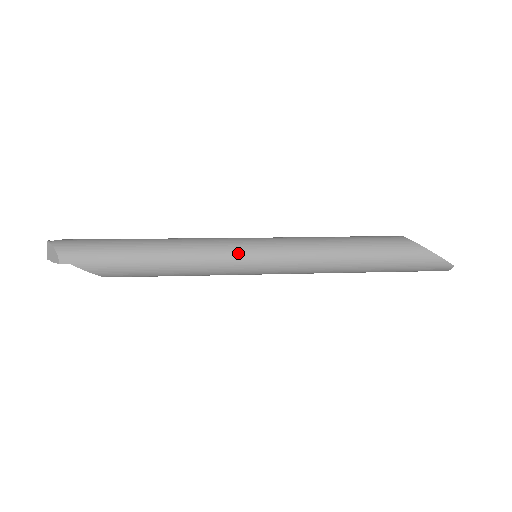
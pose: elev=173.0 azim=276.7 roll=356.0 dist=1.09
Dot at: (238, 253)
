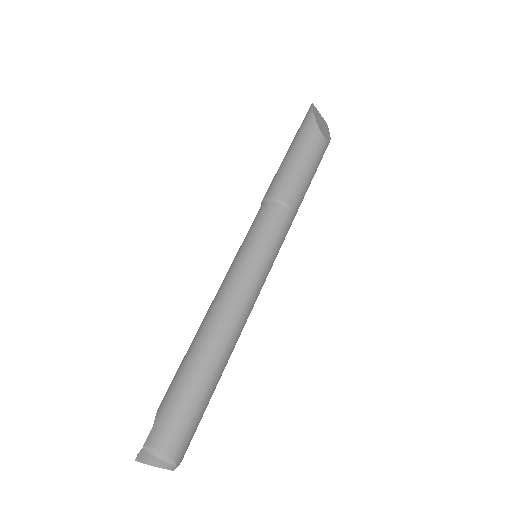
Dot at: occluded
